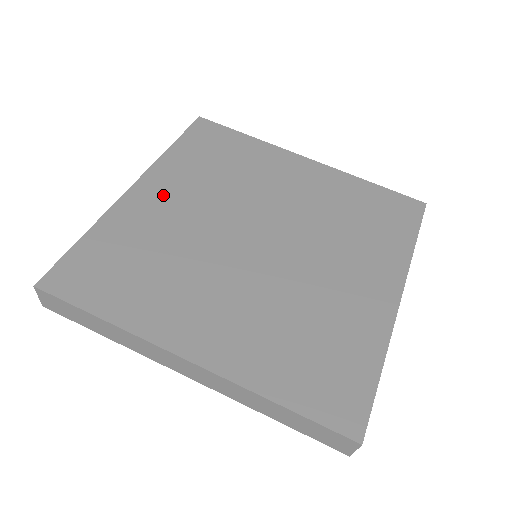
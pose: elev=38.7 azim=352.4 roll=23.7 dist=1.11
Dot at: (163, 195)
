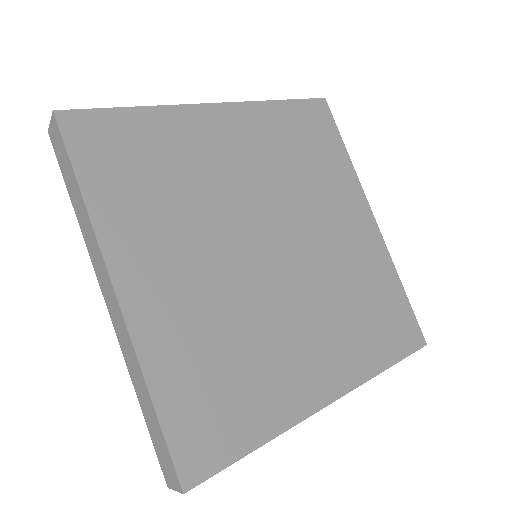
Dot at: (232, 136)
